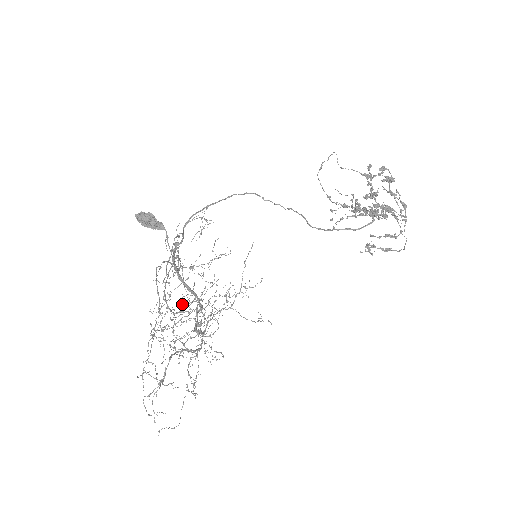
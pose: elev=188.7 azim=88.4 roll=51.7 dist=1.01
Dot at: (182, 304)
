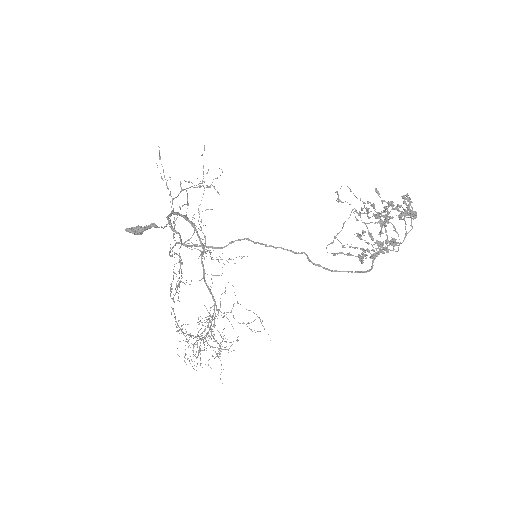
Dot at: occluded
